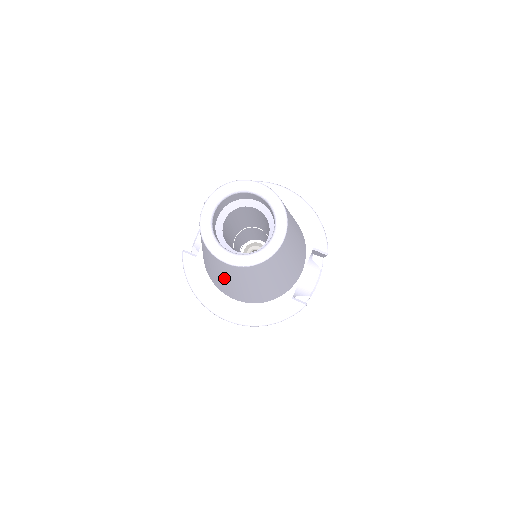
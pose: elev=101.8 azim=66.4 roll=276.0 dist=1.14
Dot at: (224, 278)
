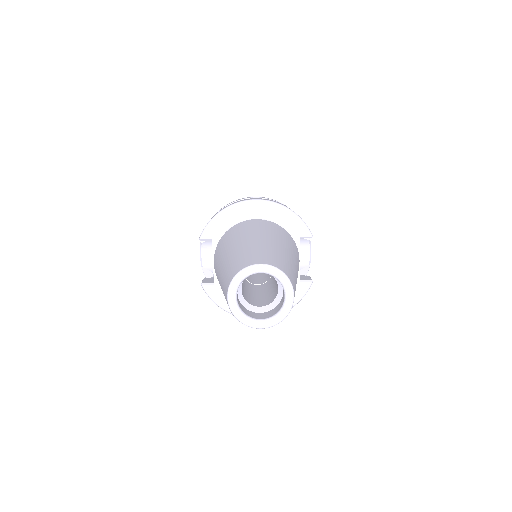
Dot at: occluded
